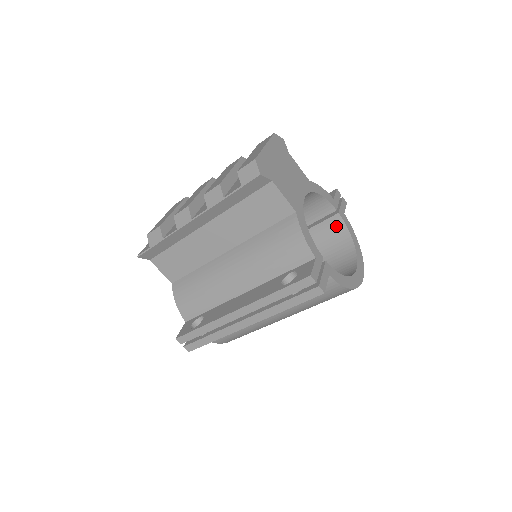
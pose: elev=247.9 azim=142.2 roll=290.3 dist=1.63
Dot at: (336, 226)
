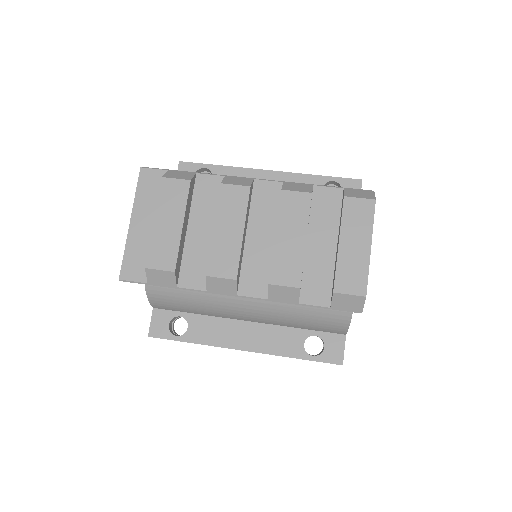
Dot at: occluded
